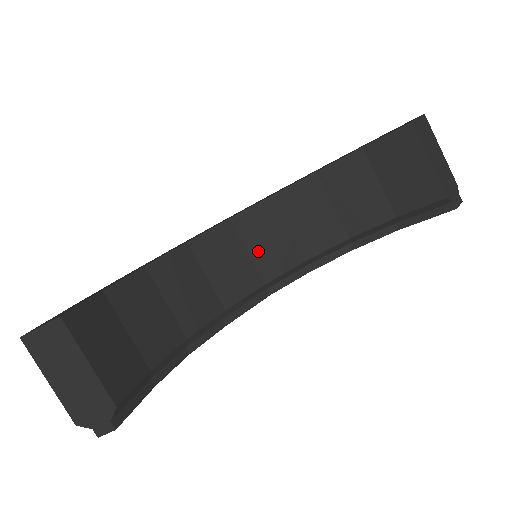
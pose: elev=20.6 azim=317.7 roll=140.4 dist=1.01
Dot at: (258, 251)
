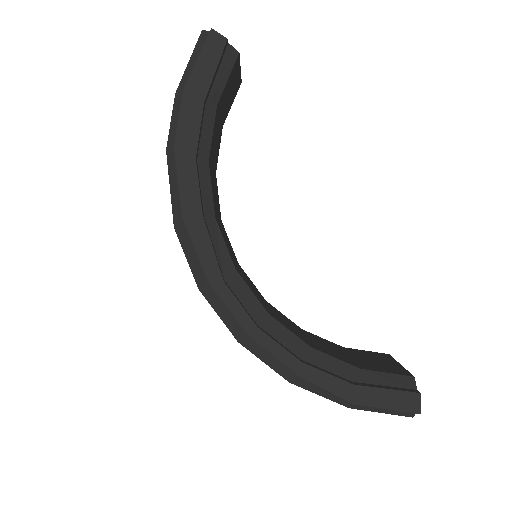
Dot at: (243, 275)
